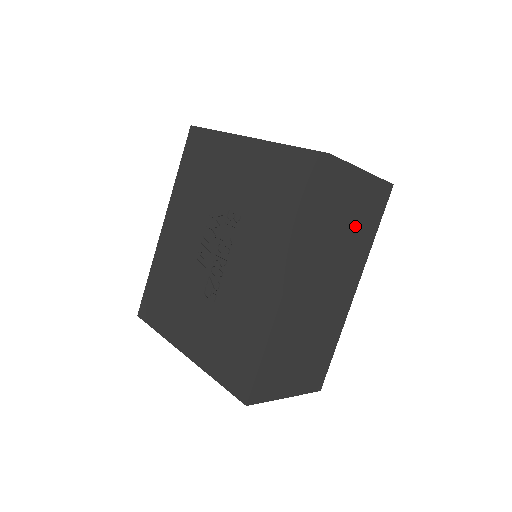
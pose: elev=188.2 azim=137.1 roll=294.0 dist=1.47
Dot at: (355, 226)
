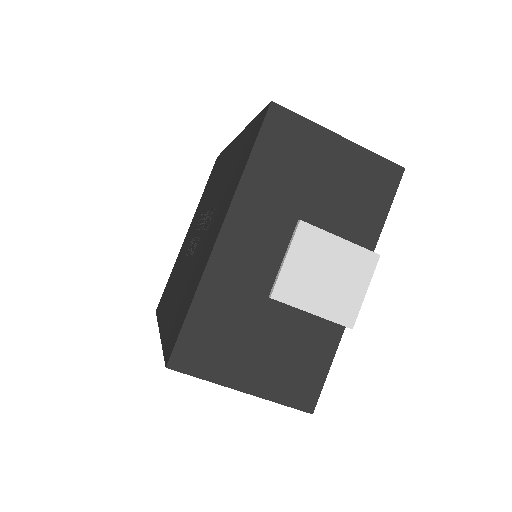
Dot at: occluded
